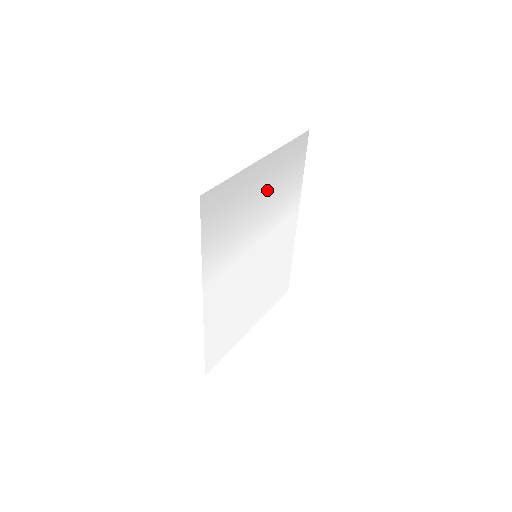
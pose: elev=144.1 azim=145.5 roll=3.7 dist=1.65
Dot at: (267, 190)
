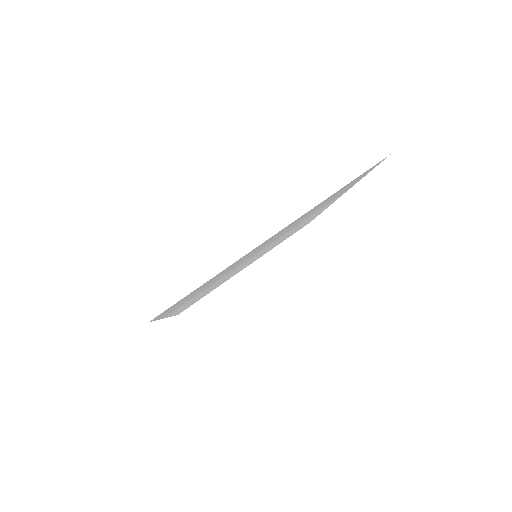
Dot at: (283, 232)
